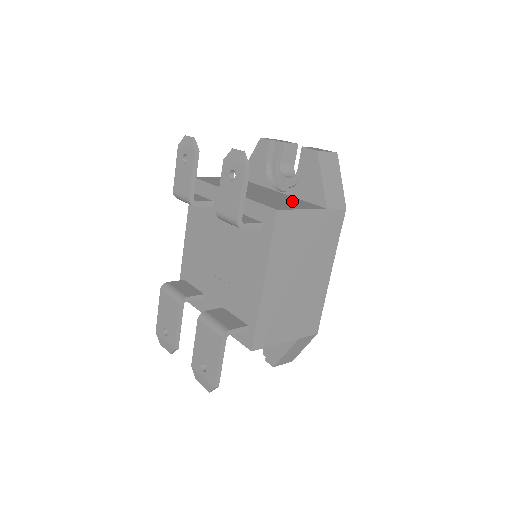
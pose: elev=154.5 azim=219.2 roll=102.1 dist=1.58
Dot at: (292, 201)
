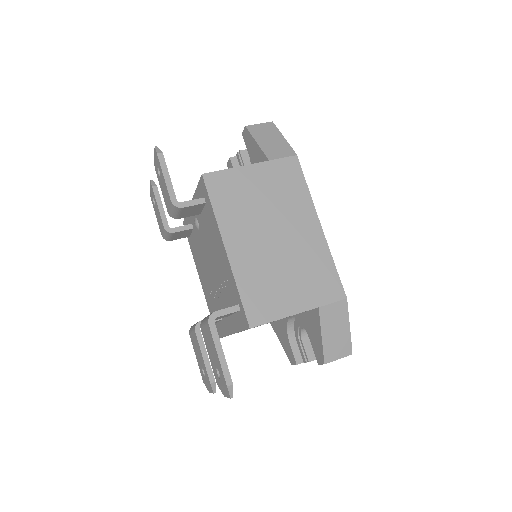
Dot at: occluded
